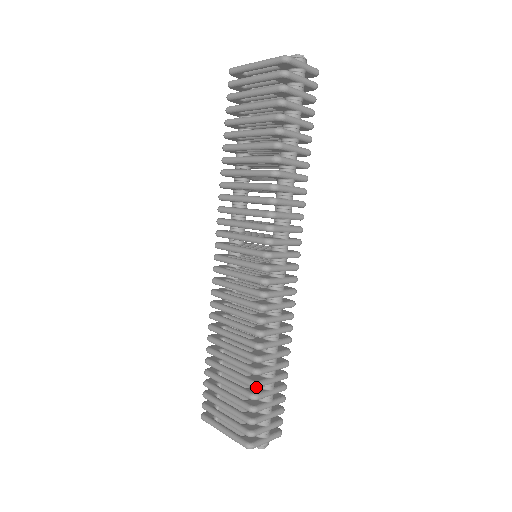
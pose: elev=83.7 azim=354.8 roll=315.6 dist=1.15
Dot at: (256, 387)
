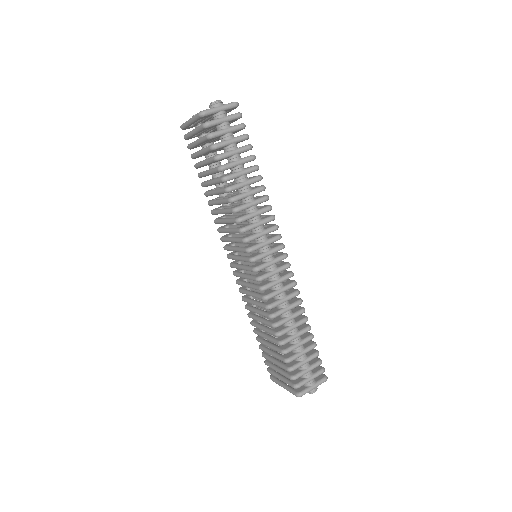
Dot at: occluded
